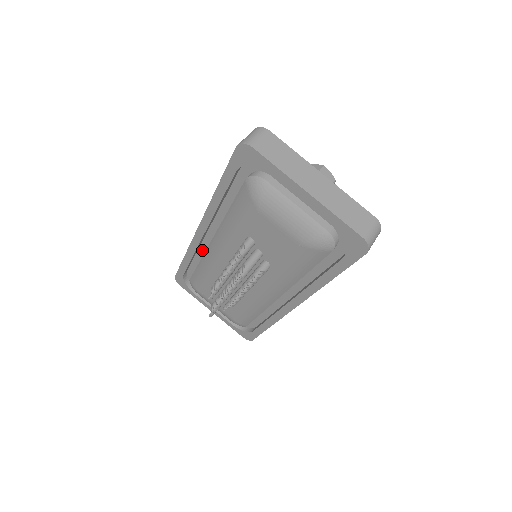
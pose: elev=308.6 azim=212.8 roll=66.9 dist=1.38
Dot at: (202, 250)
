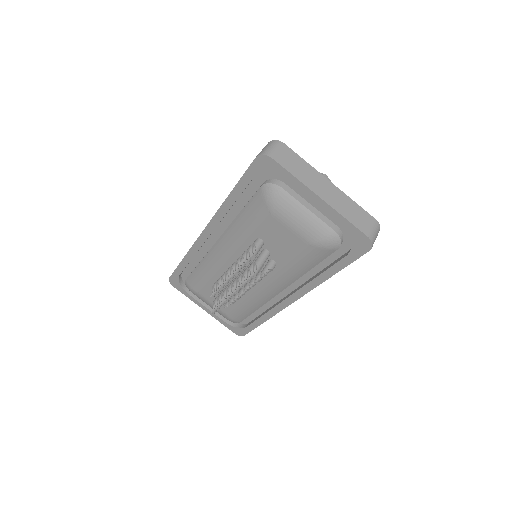
Dot at: (202, 252)
